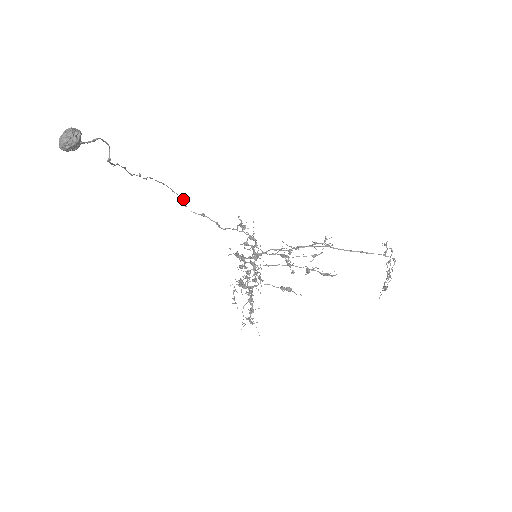
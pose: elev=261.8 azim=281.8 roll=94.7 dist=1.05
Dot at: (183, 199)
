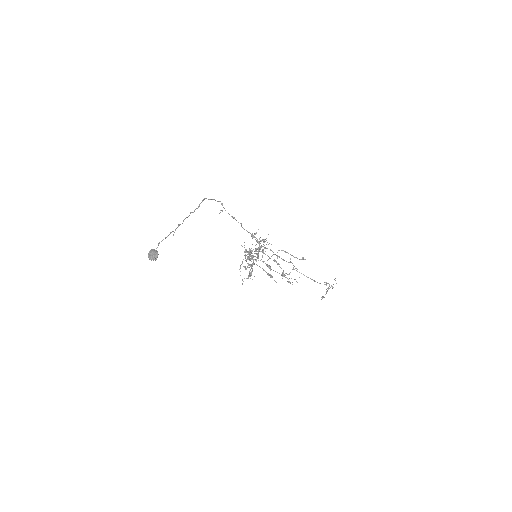
Dot at: (222, 211)
